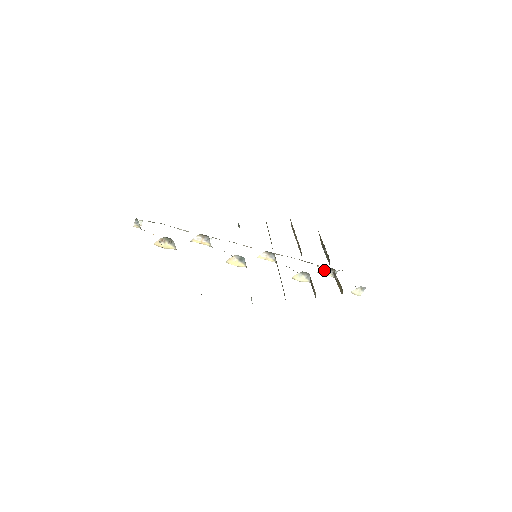
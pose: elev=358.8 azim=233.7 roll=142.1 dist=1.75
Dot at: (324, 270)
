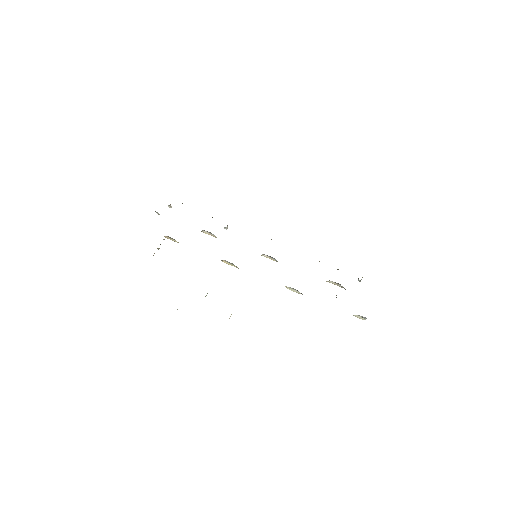
Dot at: (332, 281)
